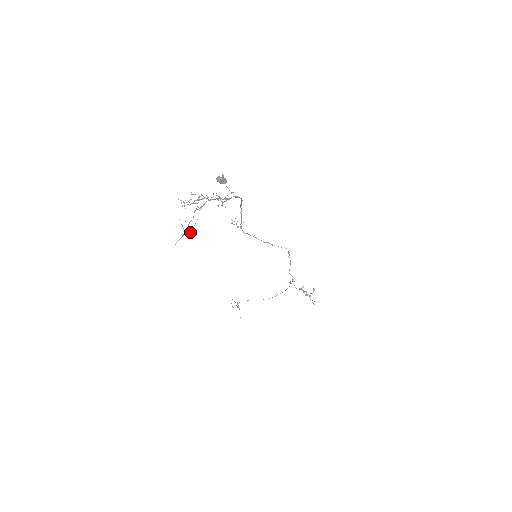
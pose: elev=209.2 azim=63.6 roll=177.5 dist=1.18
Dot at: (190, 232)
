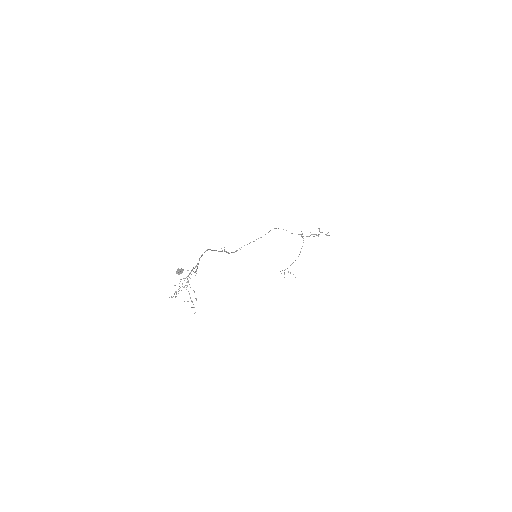
Dot at: (196, 300)
